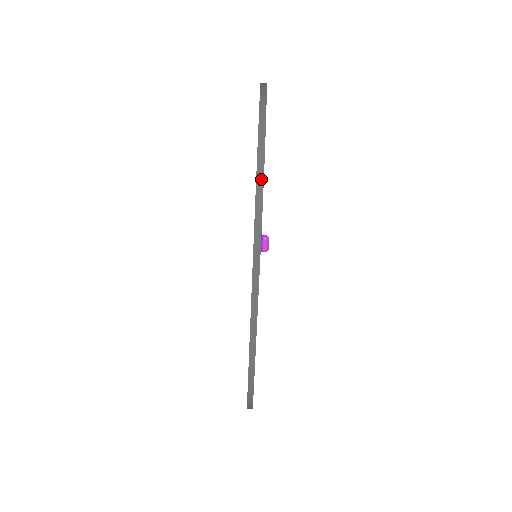
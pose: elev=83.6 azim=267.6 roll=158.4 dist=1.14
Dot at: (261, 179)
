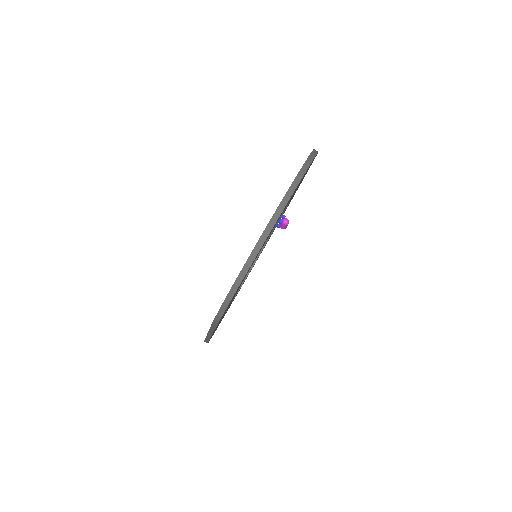
Dot at: (229, 300)
